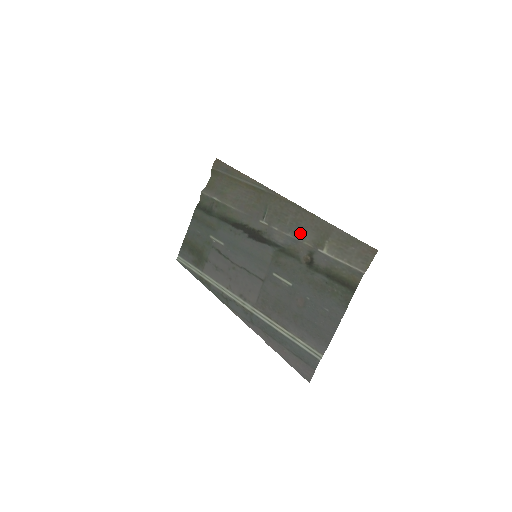
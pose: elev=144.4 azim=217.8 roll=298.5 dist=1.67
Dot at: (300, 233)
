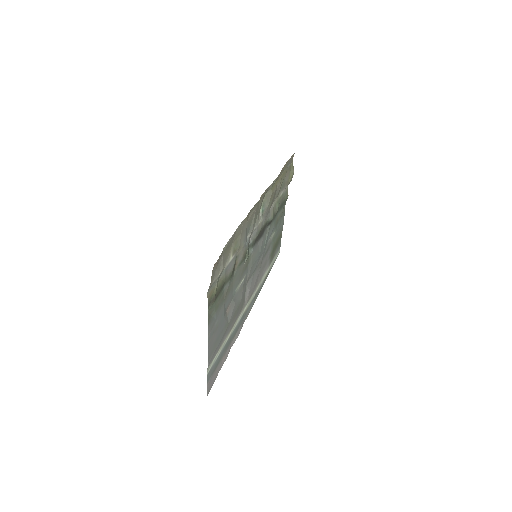
Dot at: (246, 235)
